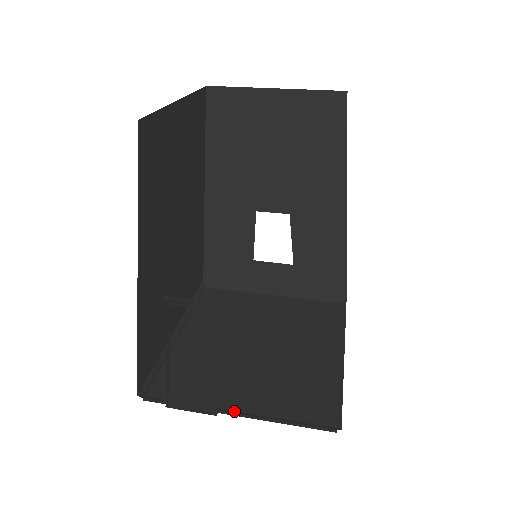
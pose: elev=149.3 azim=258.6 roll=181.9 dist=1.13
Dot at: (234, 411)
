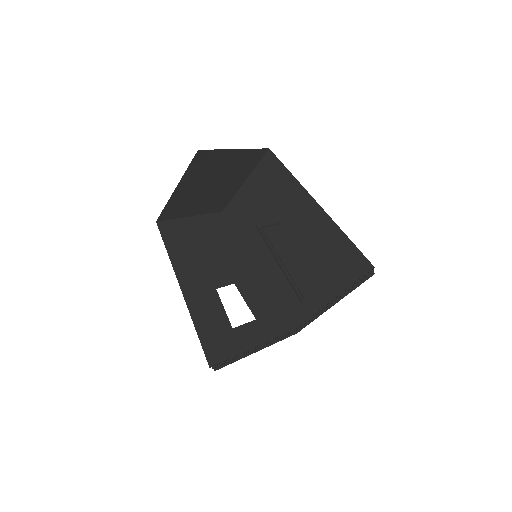
Dot at: occluded
